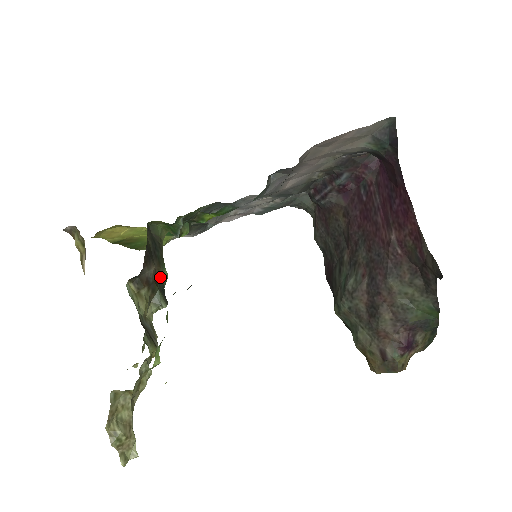
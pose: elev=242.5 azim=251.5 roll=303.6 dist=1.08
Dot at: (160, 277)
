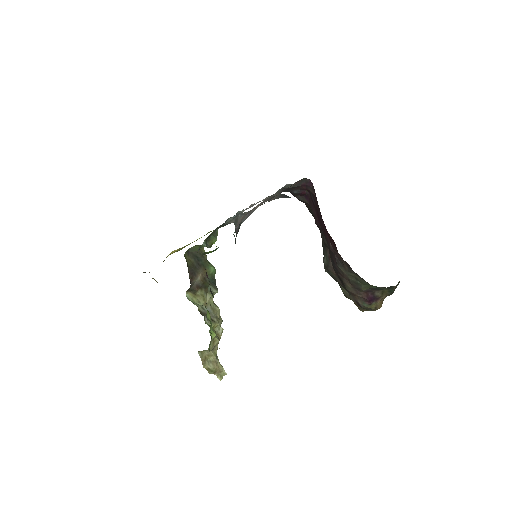
Dot at: (208, 275)
